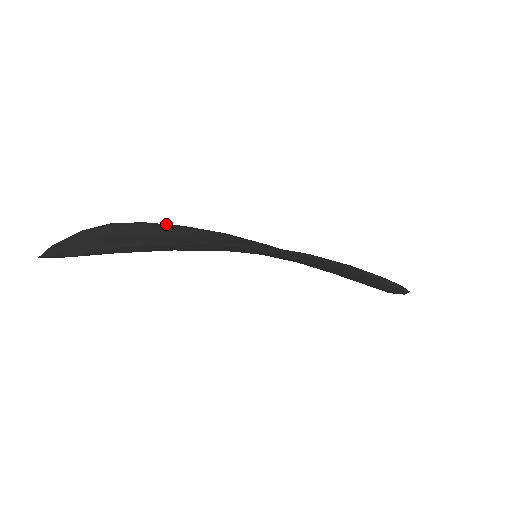
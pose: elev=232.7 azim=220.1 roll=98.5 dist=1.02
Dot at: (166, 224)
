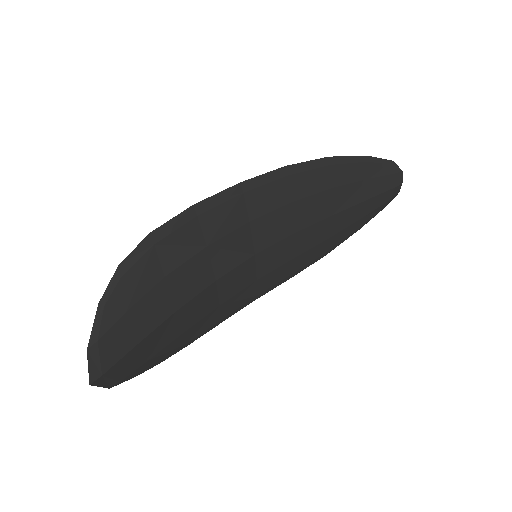
Dot at: (205, 333)
